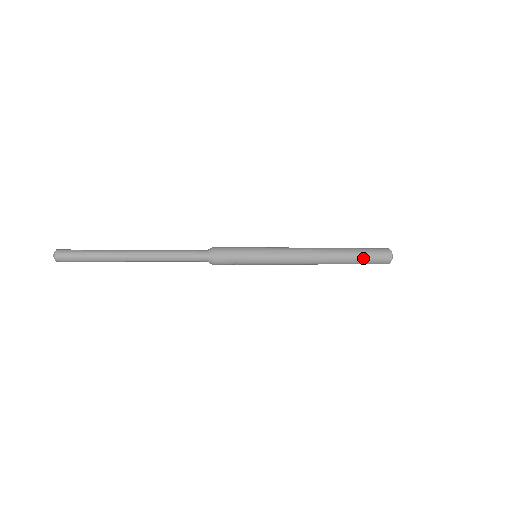
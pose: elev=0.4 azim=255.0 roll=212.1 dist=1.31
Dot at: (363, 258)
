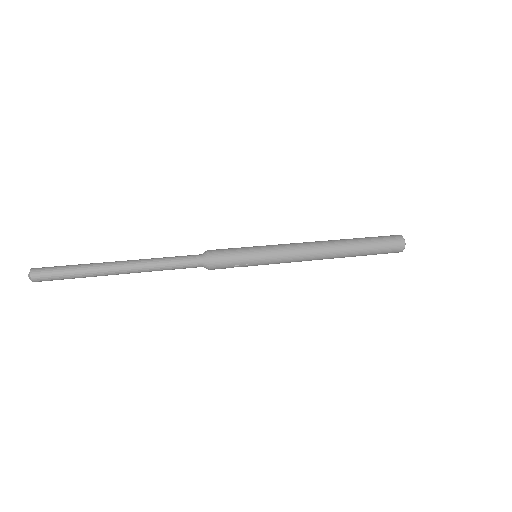
Dot at: (373, 252)
